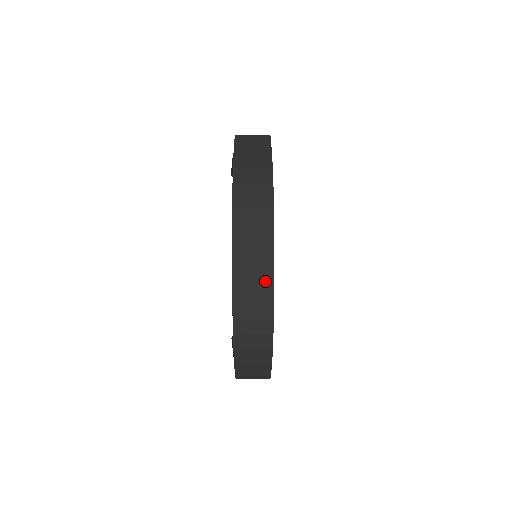
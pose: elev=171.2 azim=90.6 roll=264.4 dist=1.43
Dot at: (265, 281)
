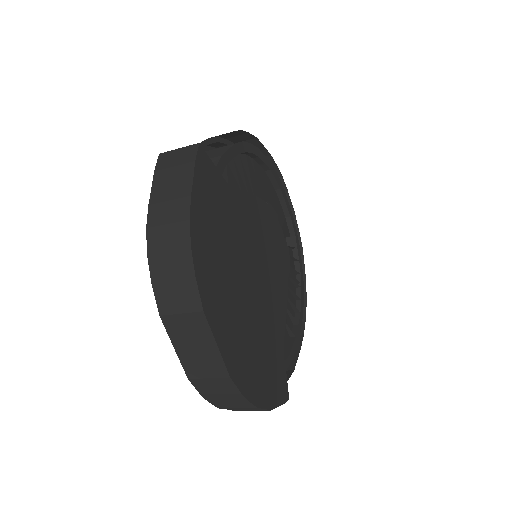
Dot at: (214, 362)
